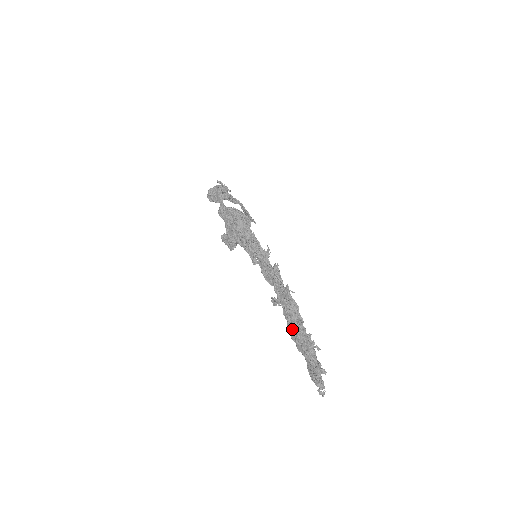
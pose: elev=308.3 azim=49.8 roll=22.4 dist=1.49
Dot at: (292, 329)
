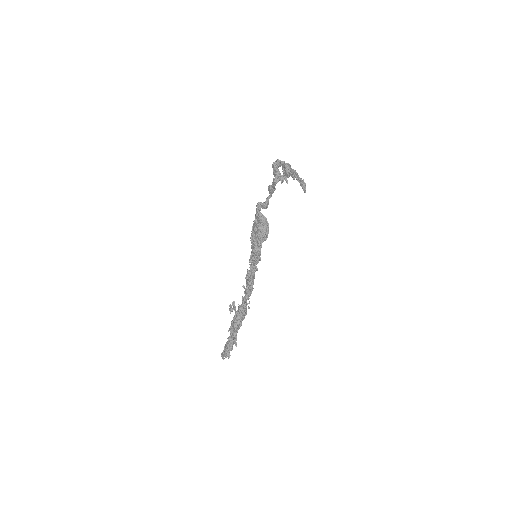
Dot at: (234, 321)
